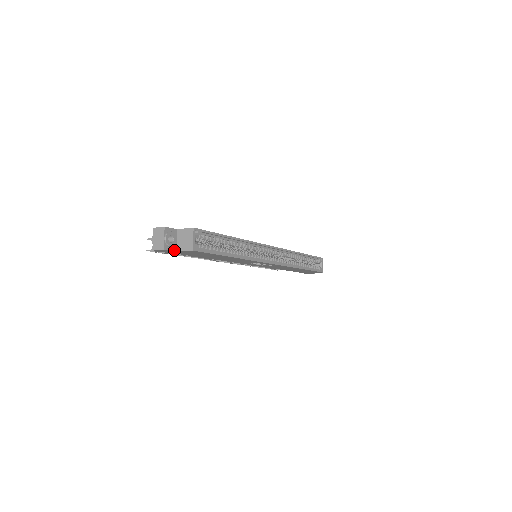
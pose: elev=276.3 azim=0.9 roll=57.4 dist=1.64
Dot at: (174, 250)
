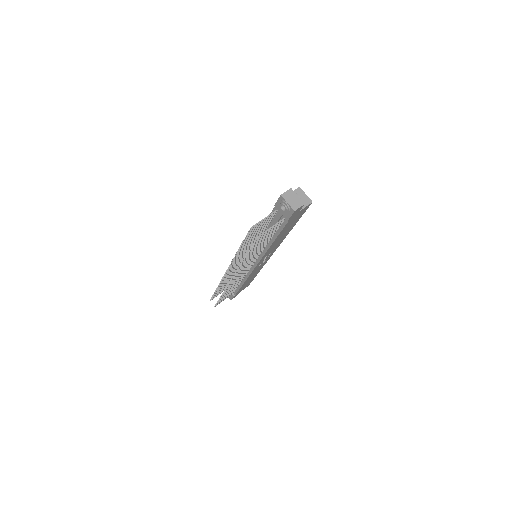
Dot at: occluded
